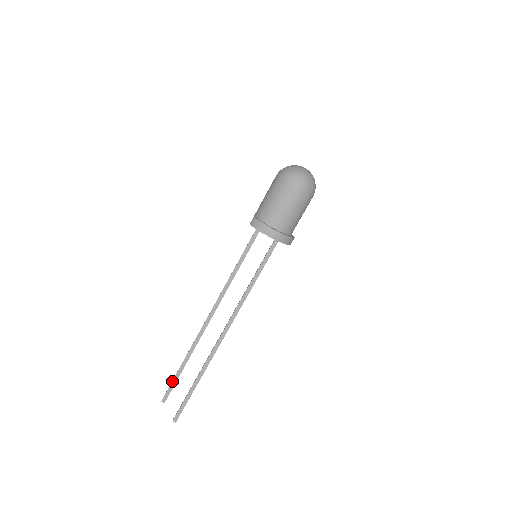
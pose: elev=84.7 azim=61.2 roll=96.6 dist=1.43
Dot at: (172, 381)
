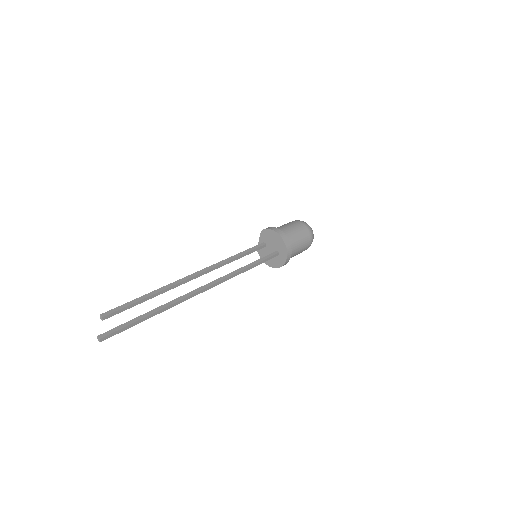
Dot at: (127, 303)
